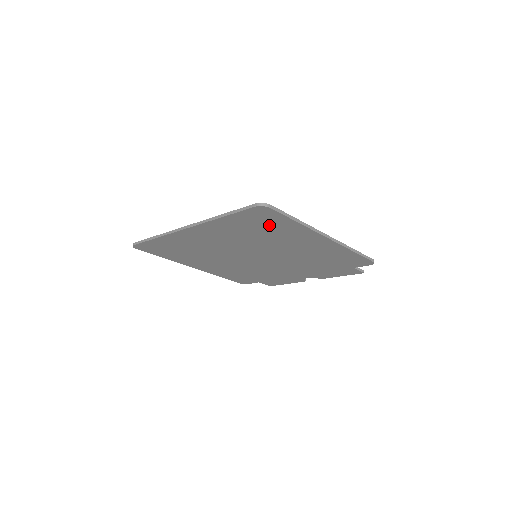
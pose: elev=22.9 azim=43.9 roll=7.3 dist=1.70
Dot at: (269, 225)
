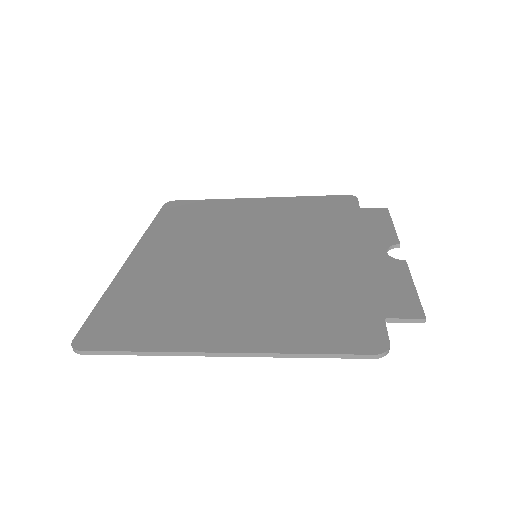
Dot at: (143, 324)
